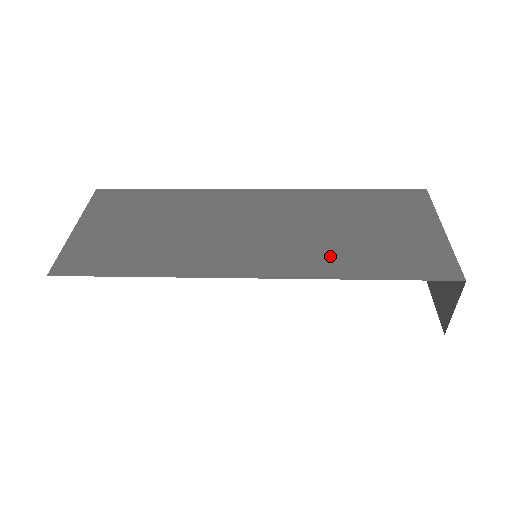
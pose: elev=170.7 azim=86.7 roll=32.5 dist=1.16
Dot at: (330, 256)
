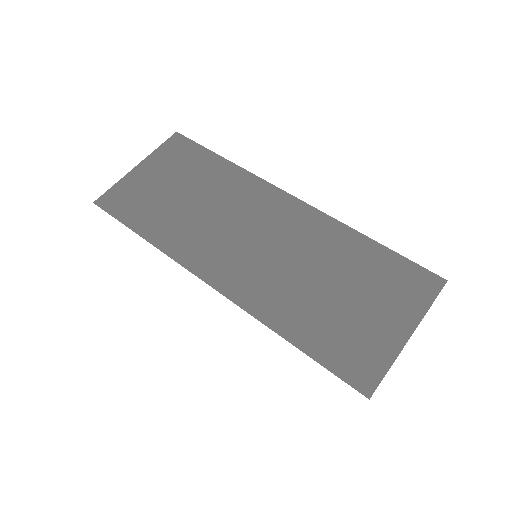
Dot at: (283, 301)
